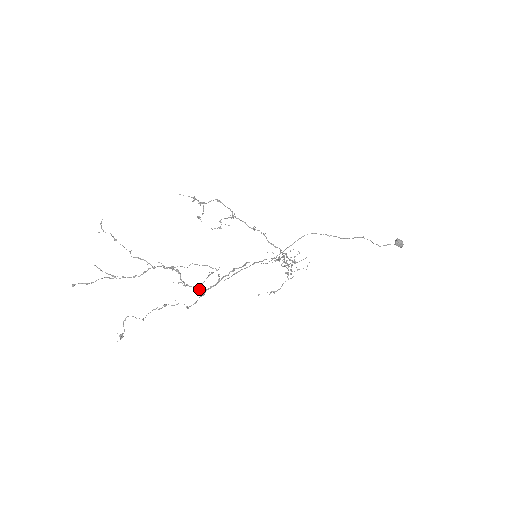
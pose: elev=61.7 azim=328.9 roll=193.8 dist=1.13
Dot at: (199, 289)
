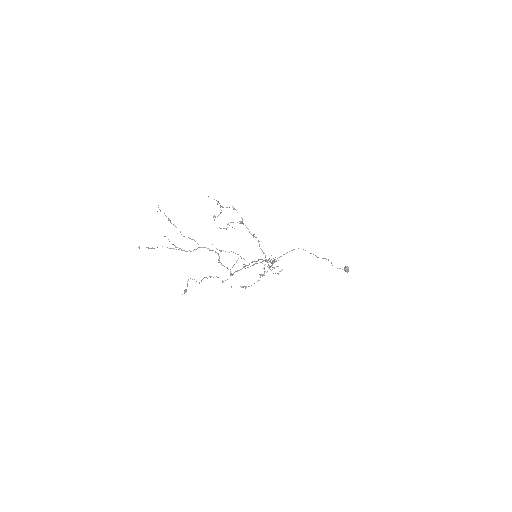
Dot at: occluded
